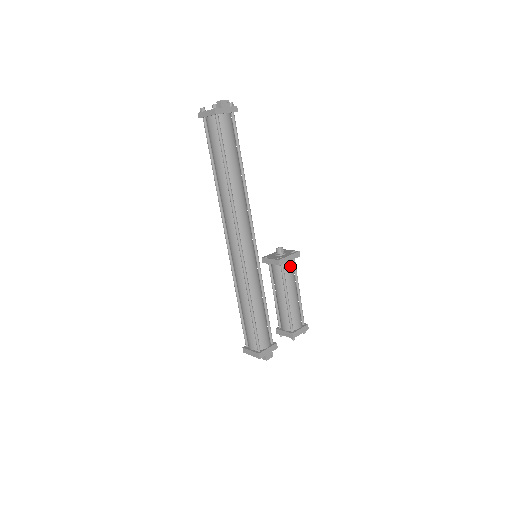
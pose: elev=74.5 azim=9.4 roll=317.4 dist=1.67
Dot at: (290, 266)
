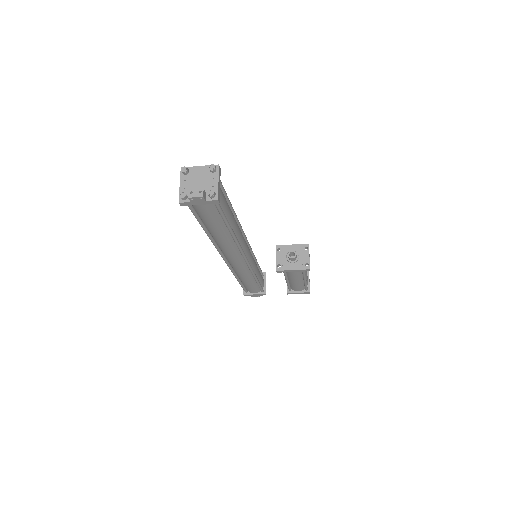
Dot at: (294, 272)
